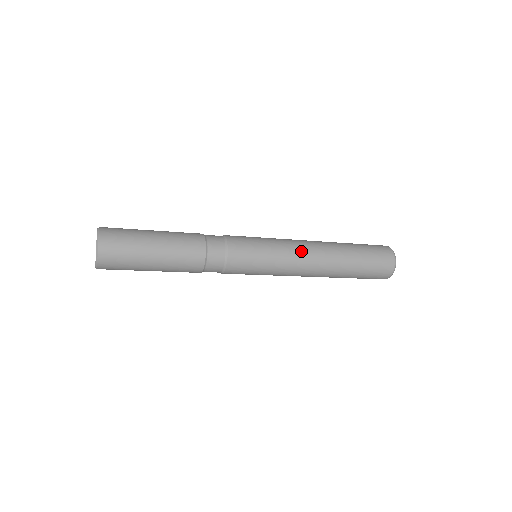
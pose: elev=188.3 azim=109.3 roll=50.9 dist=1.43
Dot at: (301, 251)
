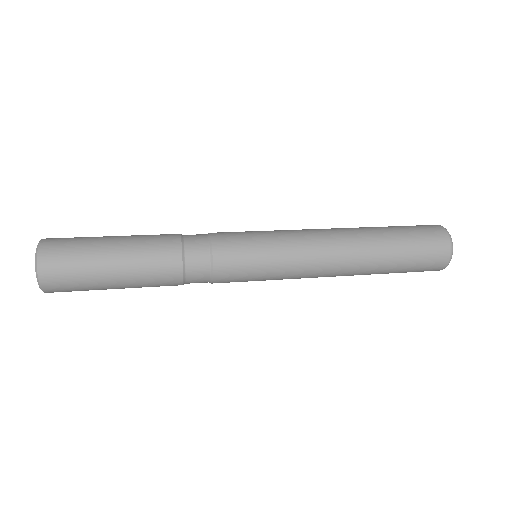
Dot at: (314, 239)
